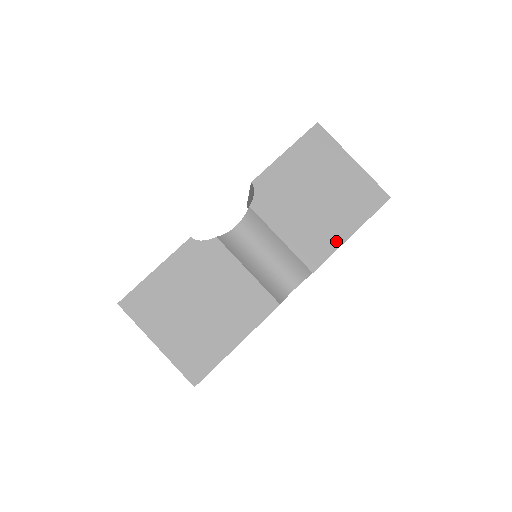
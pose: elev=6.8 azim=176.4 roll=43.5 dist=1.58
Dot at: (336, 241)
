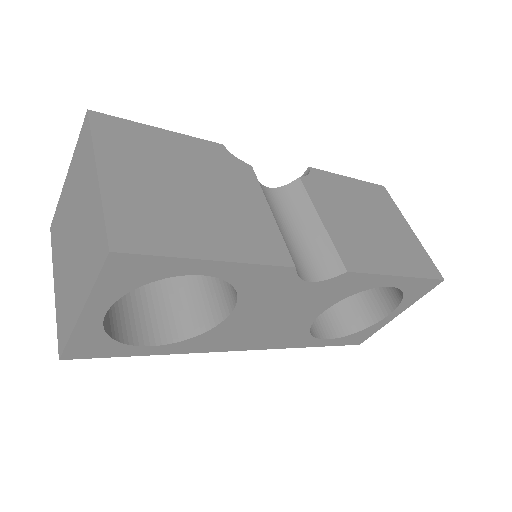
Dot at: (382, 267)
